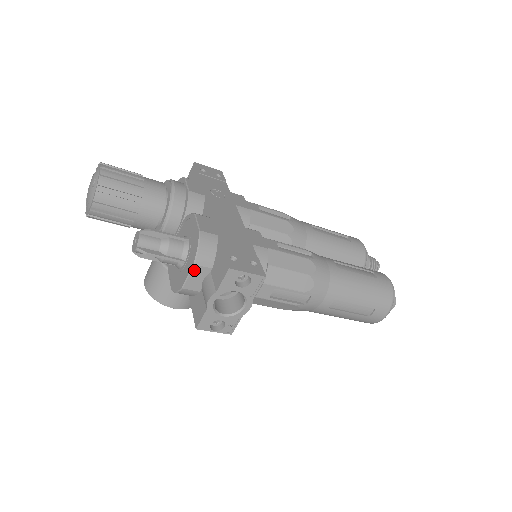
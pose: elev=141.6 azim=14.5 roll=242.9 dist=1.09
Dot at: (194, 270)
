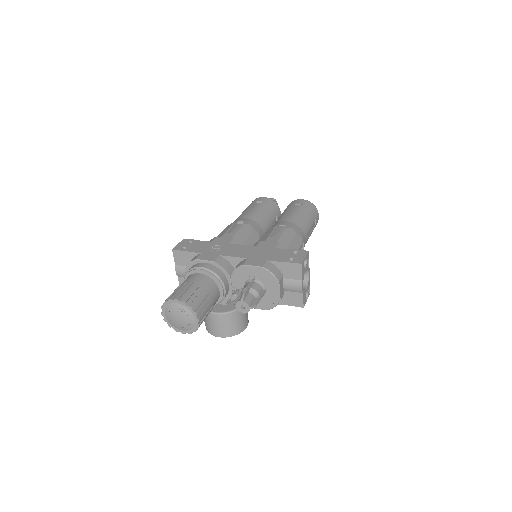
Dot at: (280, 285)
